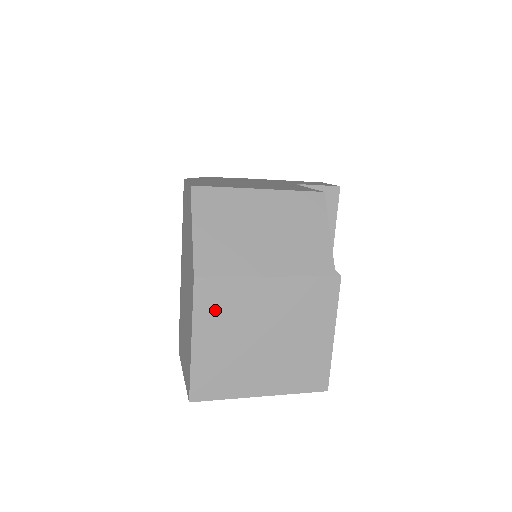
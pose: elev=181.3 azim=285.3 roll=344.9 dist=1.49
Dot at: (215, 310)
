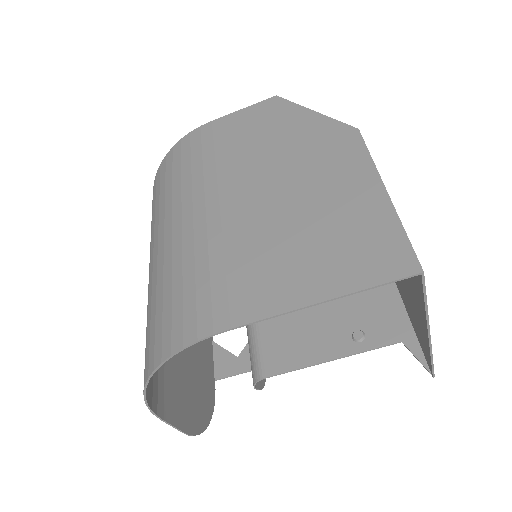
Dot at: occluded
